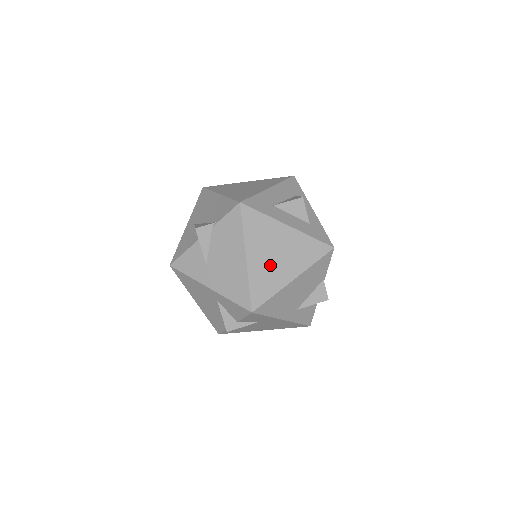
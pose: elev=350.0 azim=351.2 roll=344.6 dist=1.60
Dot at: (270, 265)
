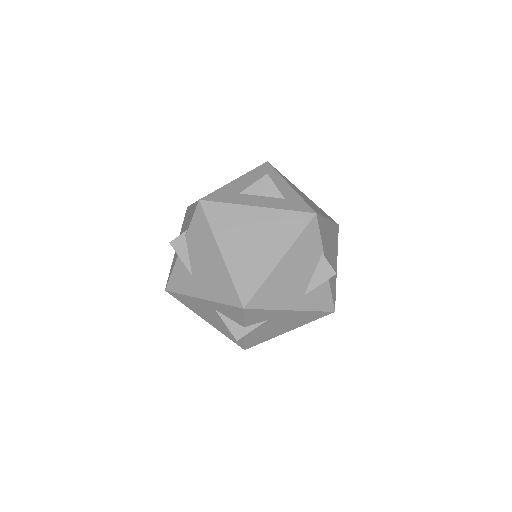
Dot at: (249, 253)
